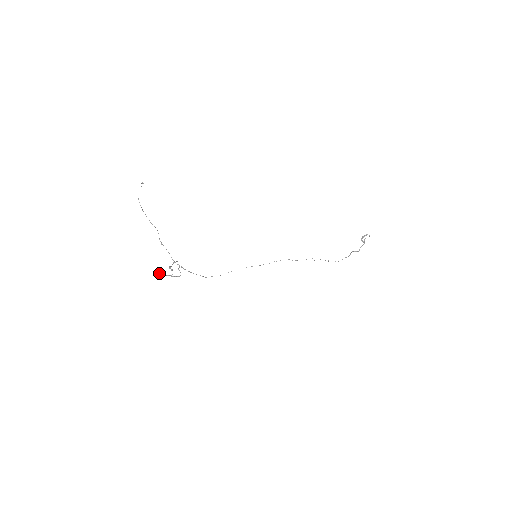
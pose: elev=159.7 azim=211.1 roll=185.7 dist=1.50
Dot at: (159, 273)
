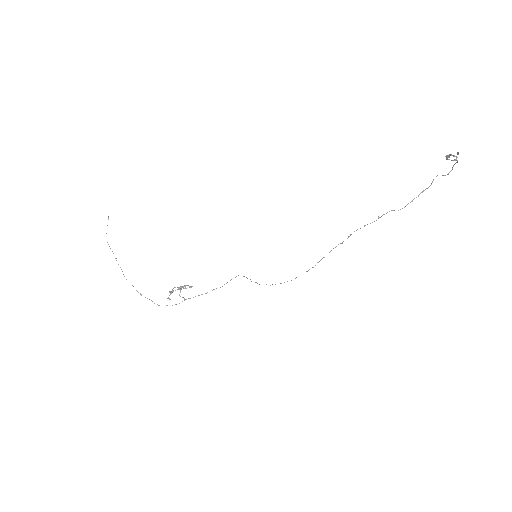
Dot at: occluded
